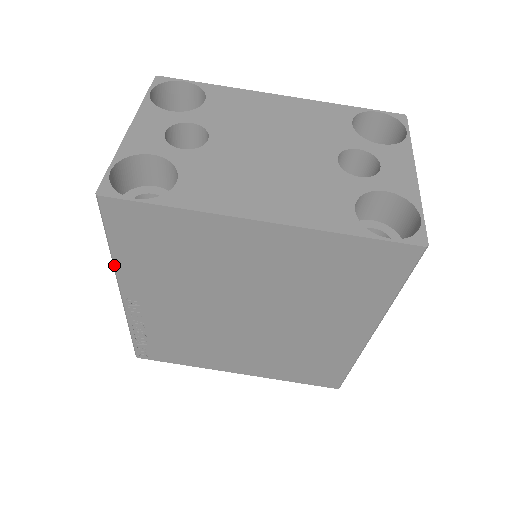
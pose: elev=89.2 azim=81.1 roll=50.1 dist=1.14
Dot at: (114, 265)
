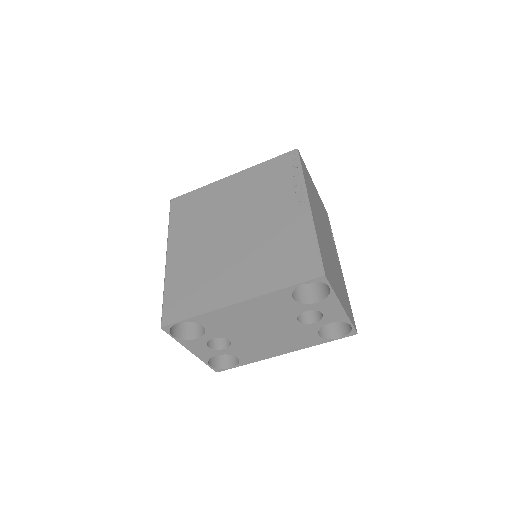
Dot at: occluded
